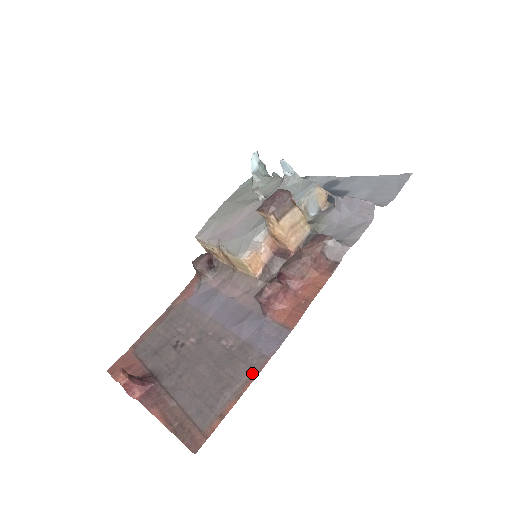
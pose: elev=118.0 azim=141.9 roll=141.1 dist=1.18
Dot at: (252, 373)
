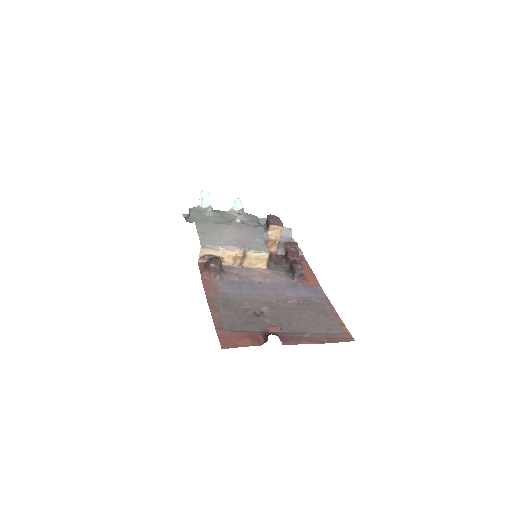
Dot at: (329, 306)
